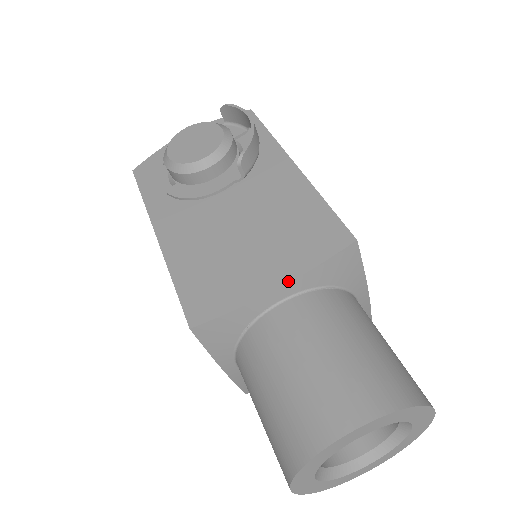
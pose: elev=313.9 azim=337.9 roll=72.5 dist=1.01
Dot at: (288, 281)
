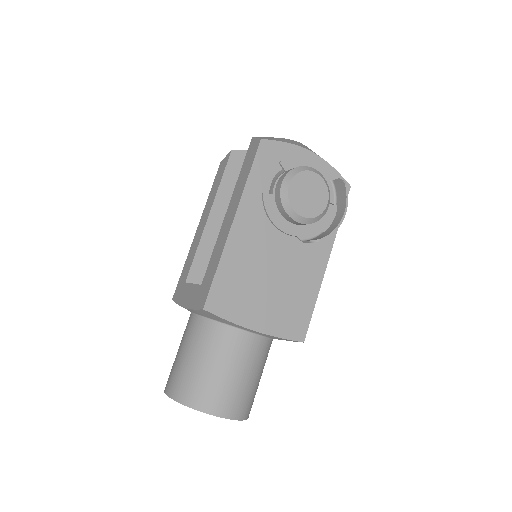
Dot at: (263, 332)
